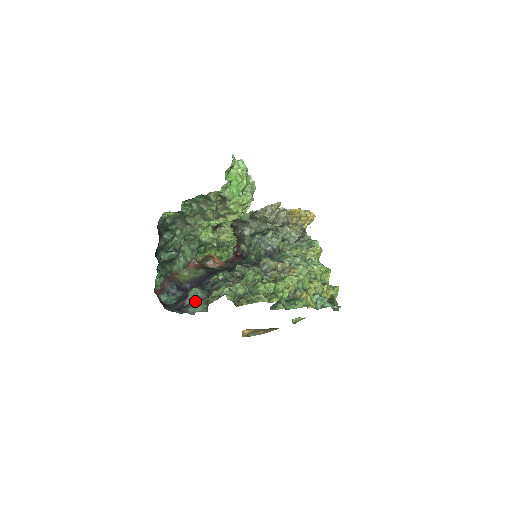
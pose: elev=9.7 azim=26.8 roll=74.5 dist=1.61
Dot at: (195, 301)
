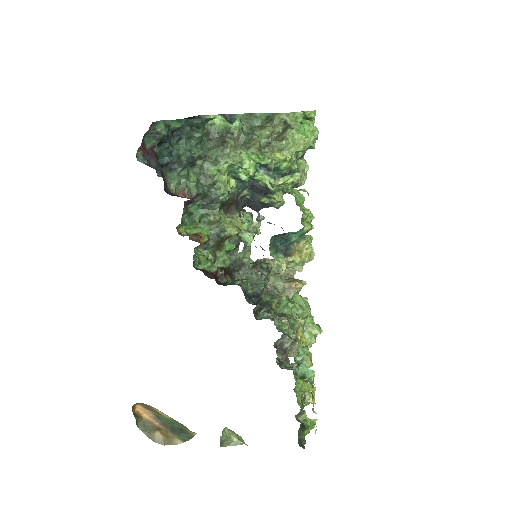
Dot at: occluded
